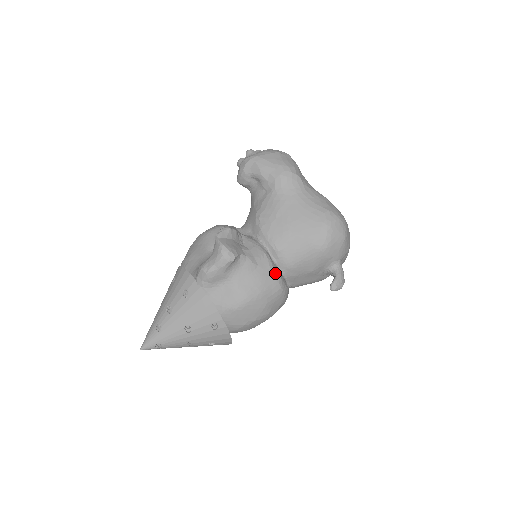
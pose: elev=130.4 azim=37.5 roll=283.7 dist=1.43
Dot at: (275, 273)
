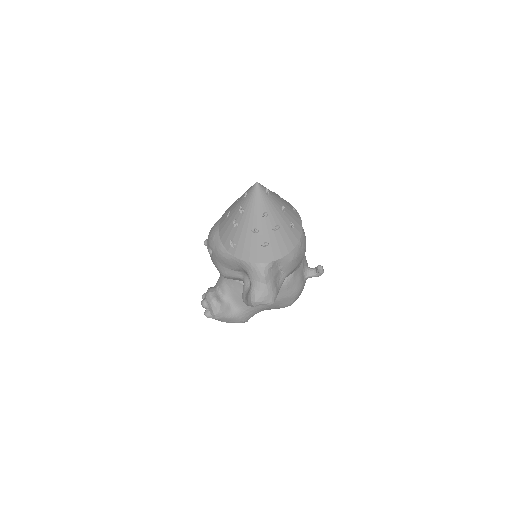
Dot at: occluded
